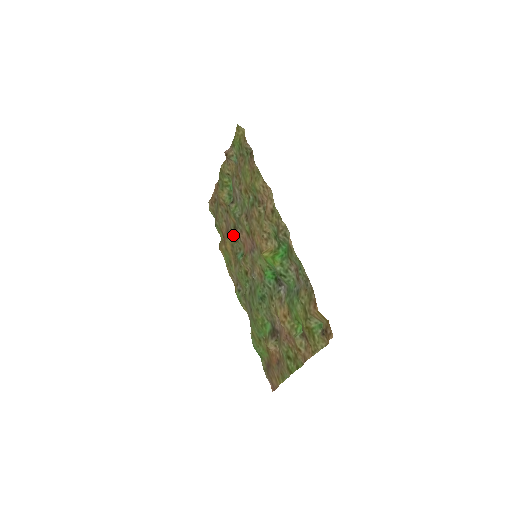
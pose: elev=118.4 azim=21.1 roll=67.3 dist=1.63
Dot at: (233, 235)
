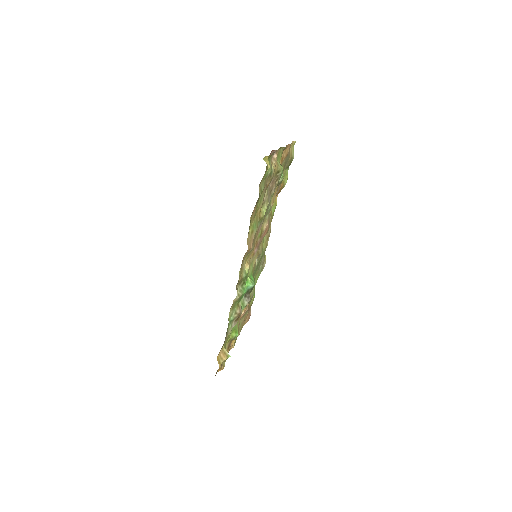
Dot at: occluded
